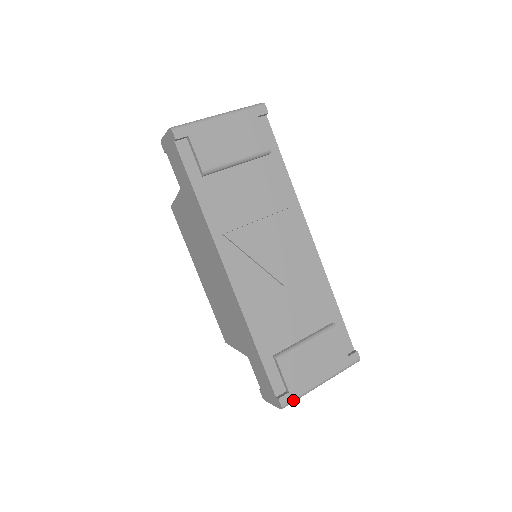
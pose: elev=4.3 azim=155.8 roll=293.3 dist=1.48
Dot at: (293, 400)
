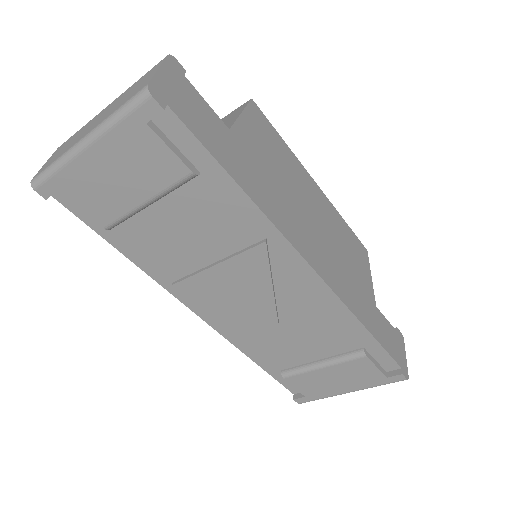
Dot at: occluded
